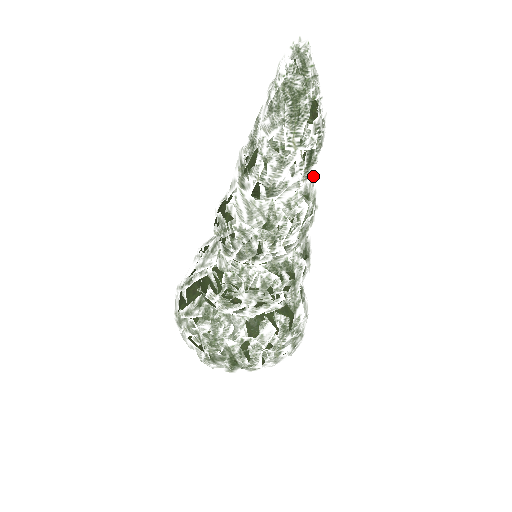
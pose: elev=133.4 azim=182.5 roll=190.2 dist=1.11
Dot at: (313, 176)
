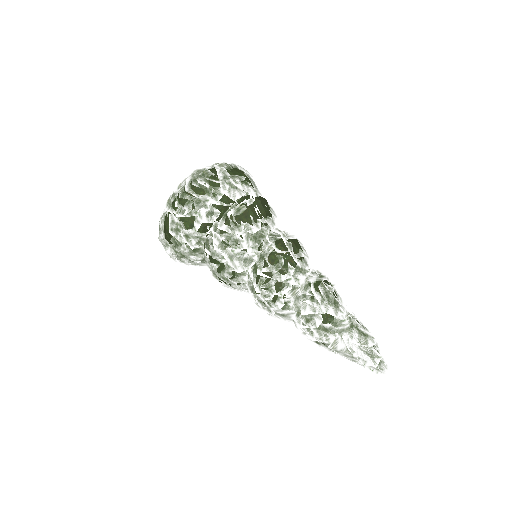
Dot at: occluded
